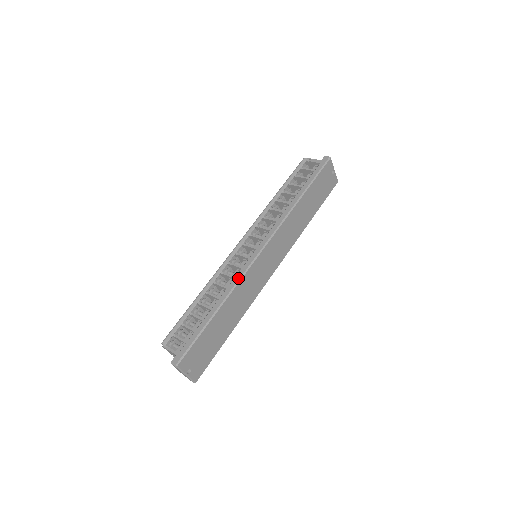
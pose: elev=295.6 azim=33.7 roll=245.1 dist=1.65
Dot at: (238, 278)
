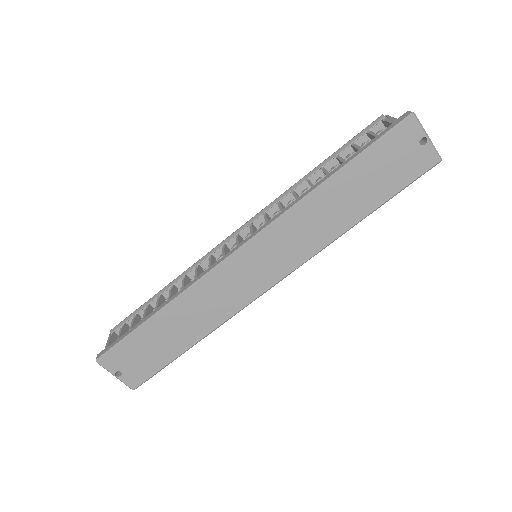
Dot at: (196, 279)
